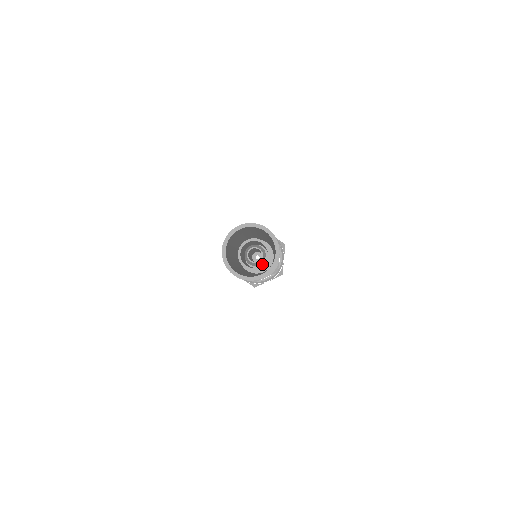
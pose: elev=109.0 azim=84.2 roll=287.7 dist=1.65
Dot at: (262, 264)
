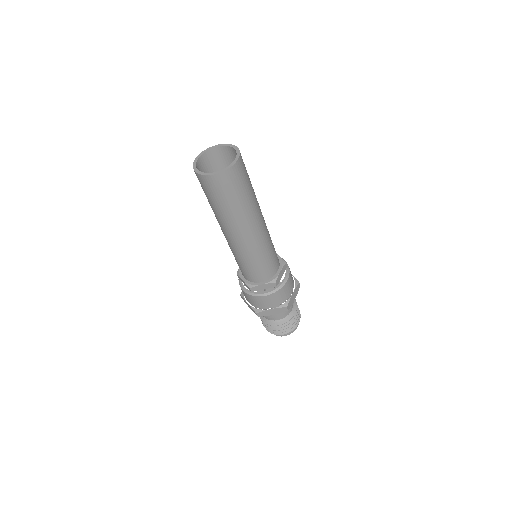
Dot at: occluded
